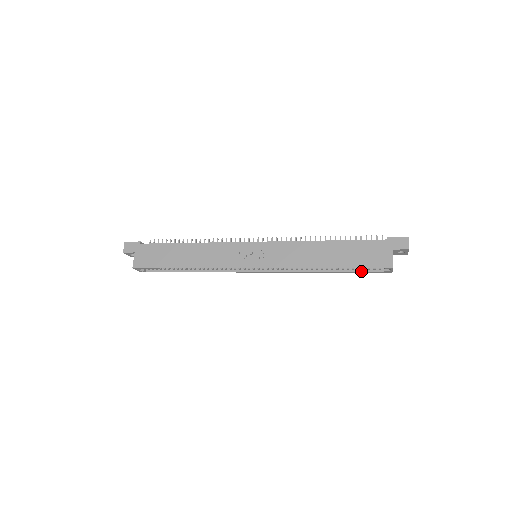
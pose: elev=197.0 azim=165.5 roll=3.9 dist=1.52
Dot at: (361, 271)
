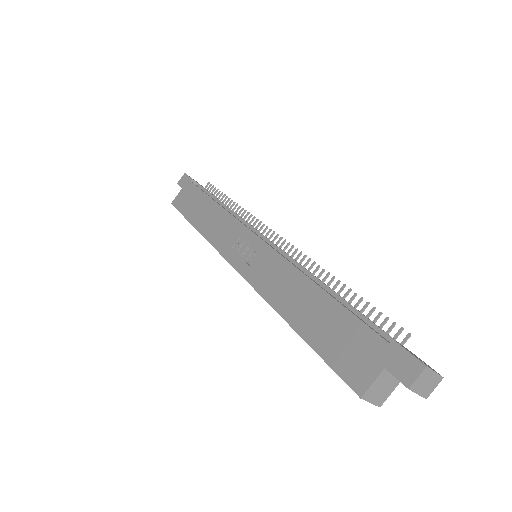
Dot at: occluded
